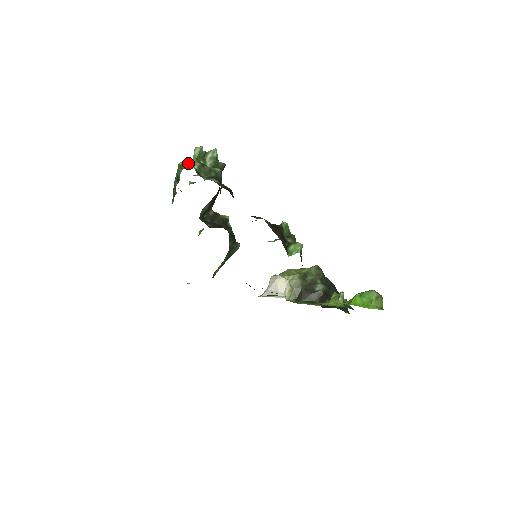
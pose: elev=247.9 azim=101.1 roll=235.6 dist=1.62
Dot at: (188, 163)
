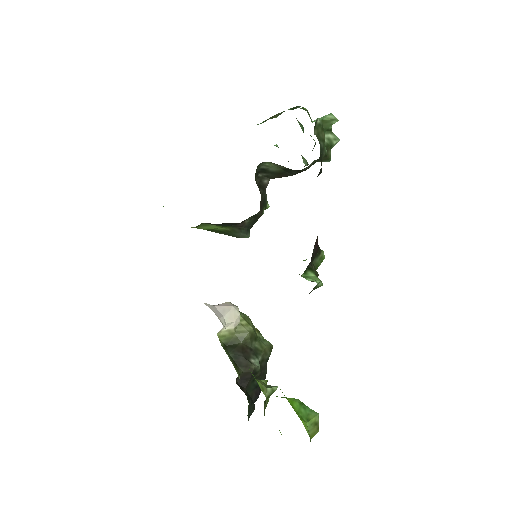
Dot at: occluded
